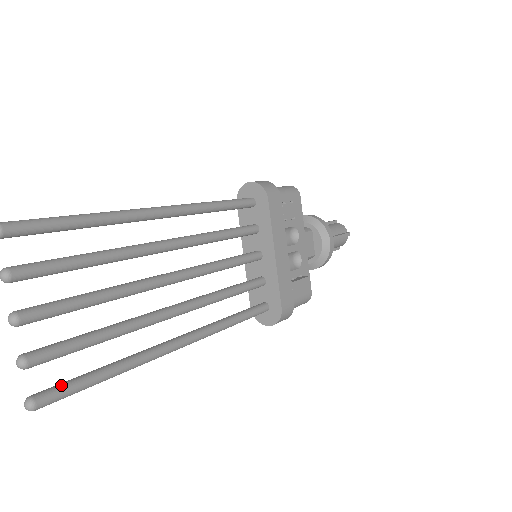
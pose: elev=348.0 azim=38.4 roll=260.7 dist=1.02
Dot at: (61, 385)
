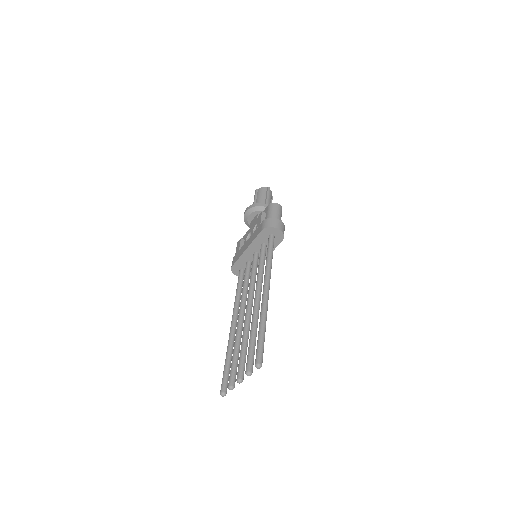
Dot at: occluded
